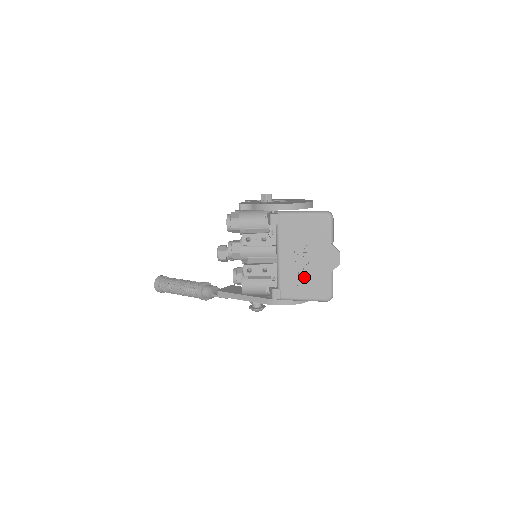
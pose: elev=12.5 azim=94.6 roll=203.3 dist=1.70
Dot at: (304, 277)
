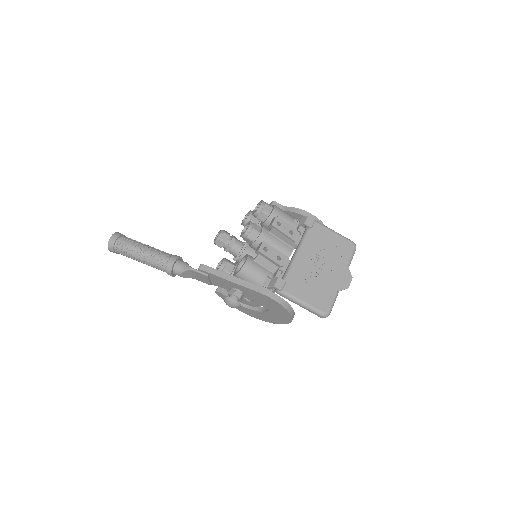
Dot at: (313, 282)
